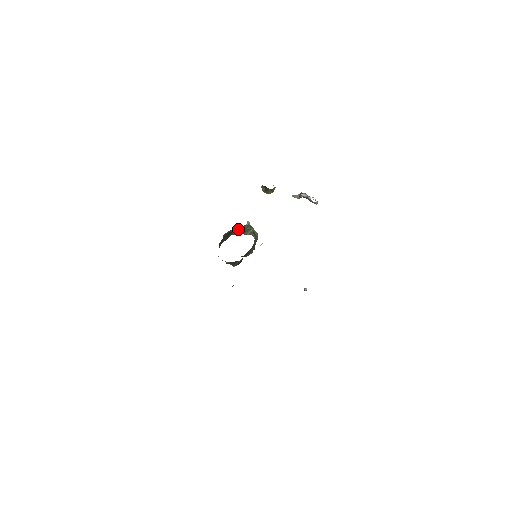
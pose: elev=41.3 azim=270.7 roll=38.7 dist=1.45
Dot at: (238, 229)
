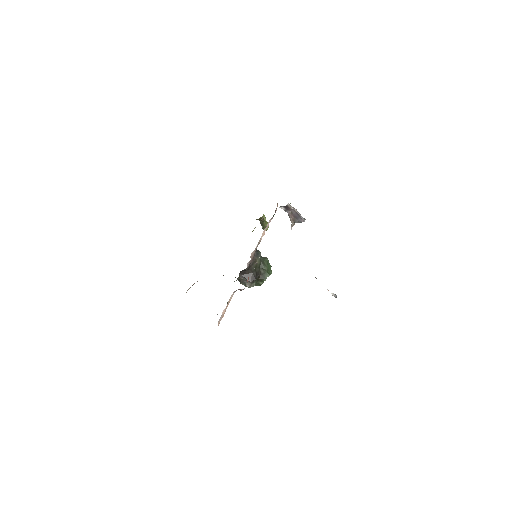
Dot at: occluded
